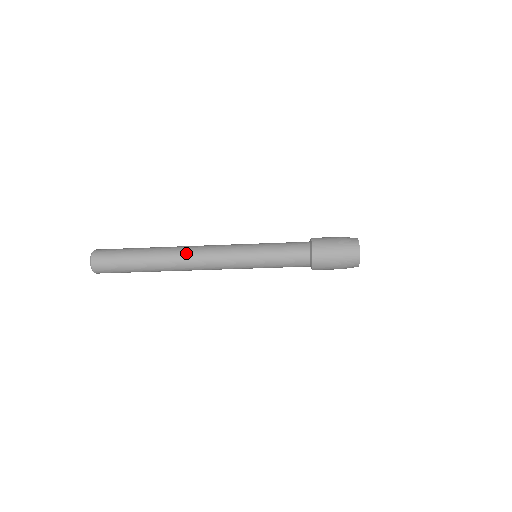
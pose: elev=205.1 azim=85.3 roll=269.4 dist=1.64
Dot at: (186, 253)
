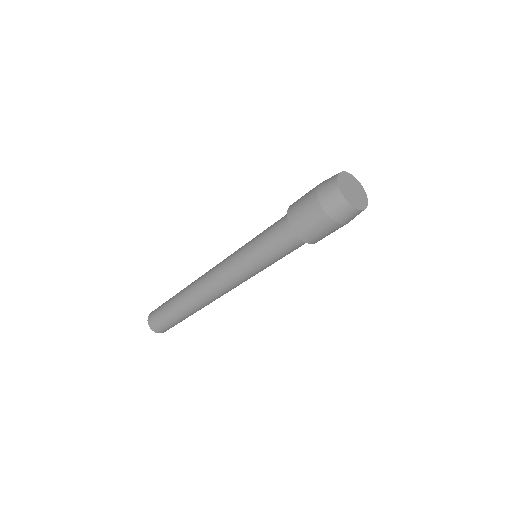
Dot at: (197, 281)
